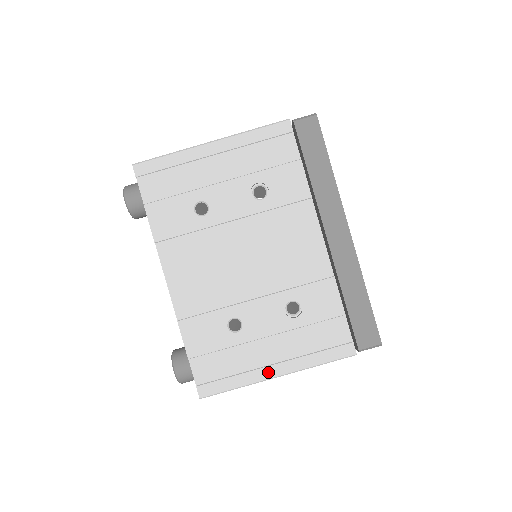
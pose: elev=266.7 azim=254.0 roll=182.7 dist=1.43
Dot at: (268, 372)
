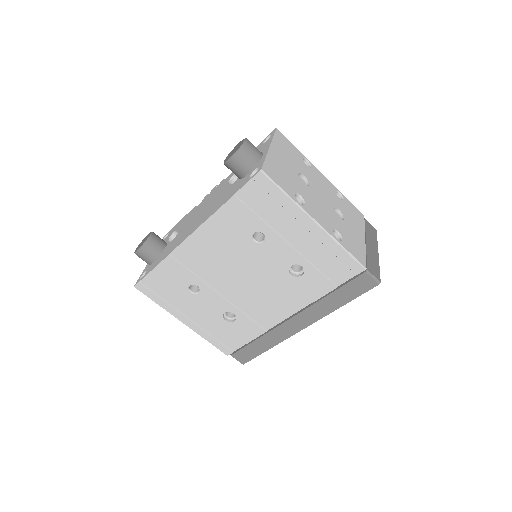
Dot at: (181, 317)
